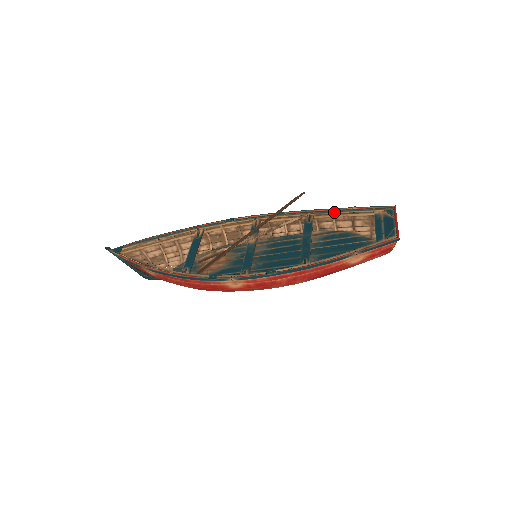
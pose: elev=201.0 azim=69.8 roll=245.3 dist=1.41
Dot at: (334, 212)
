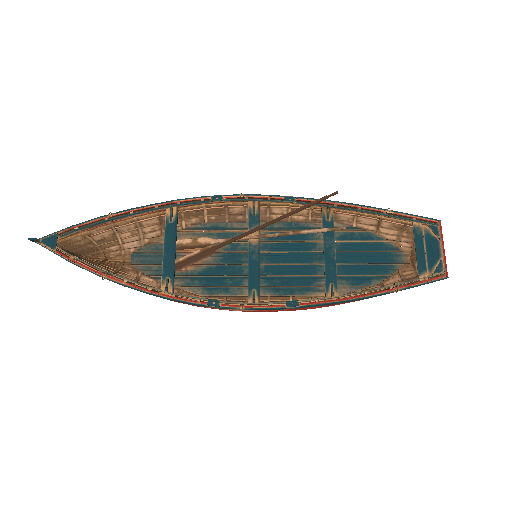
Dot at: (362, 211)
